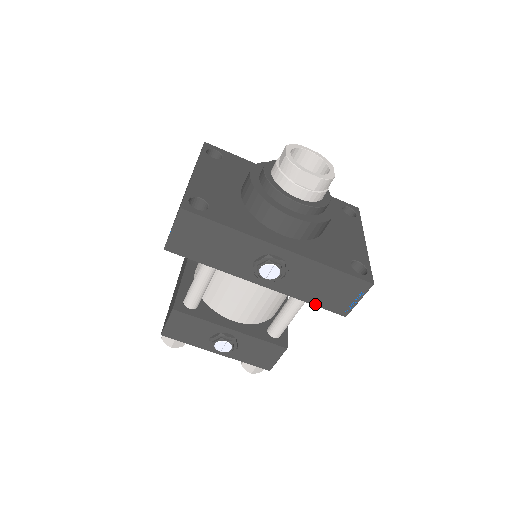
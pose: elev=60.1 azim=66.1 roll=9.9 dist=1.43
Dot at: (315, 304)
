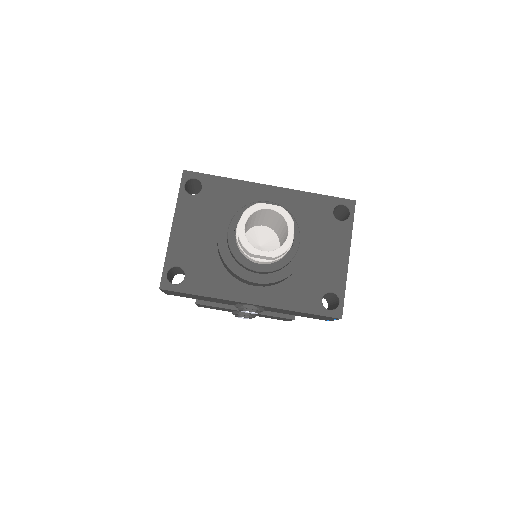
Dot at: occluded
